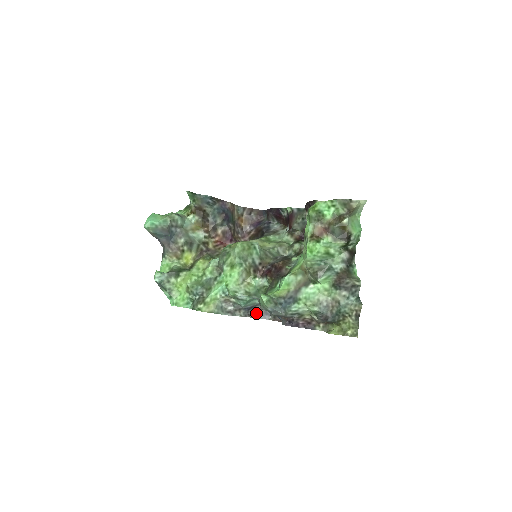
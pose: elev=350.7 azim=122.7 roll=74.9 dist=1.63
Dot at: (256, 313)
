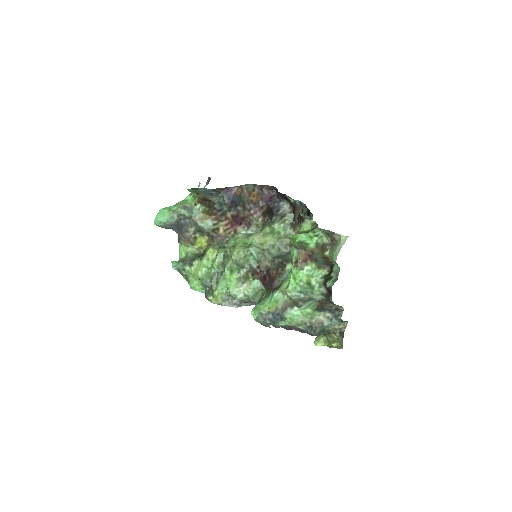
Dot at: occluded
